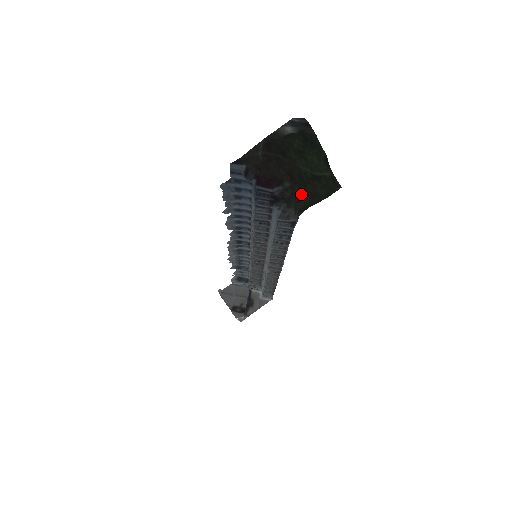
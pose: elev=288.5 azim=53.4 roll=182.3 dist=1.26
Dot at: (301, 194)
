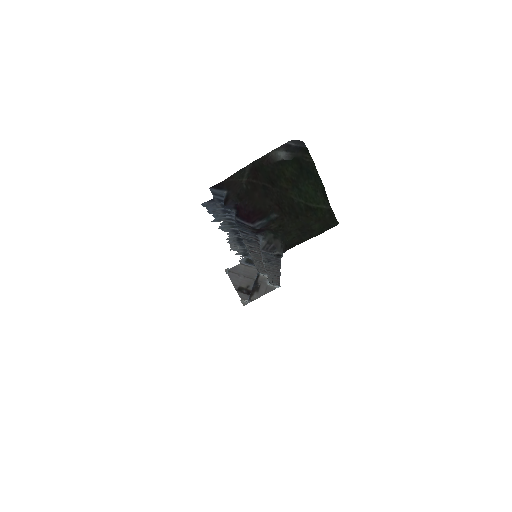
Dot at: (291, 226)
